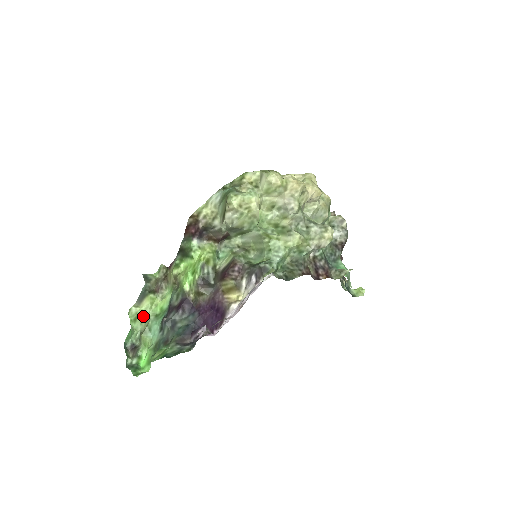
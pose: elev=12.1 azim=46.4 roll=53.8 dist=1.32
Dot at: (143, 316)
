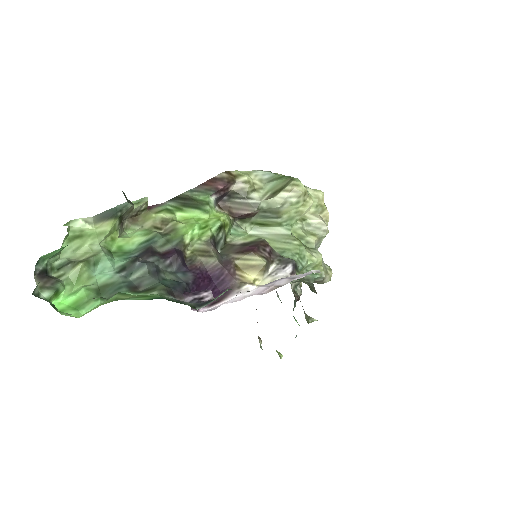
Dot at: (89, 241)
